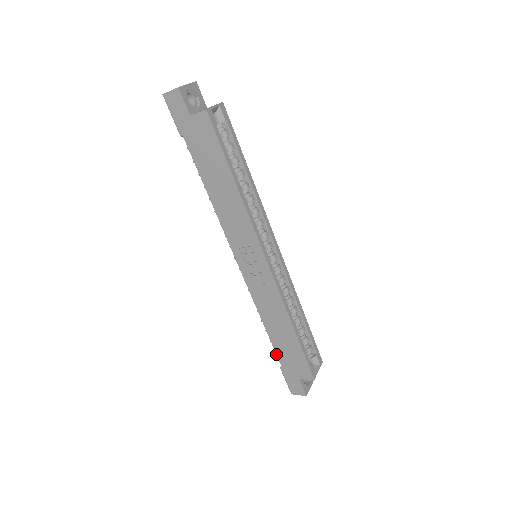
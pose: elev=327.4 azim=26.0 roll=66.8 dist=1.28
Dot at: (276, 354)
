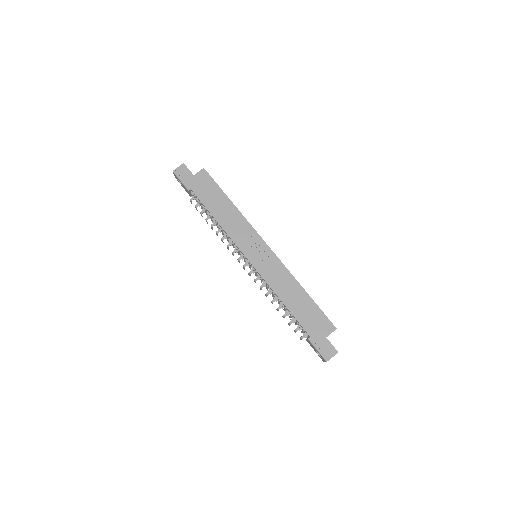
Dot at: (300, 325)
